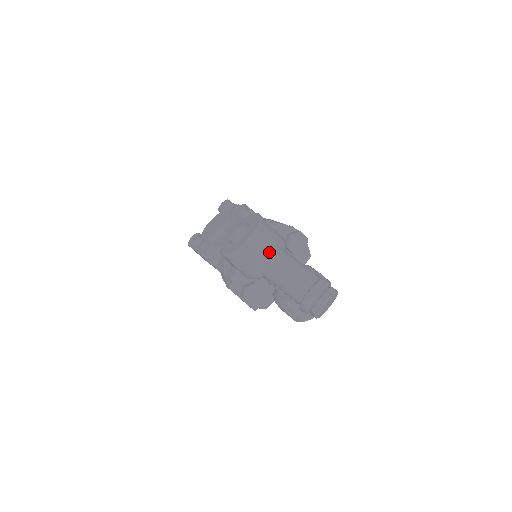
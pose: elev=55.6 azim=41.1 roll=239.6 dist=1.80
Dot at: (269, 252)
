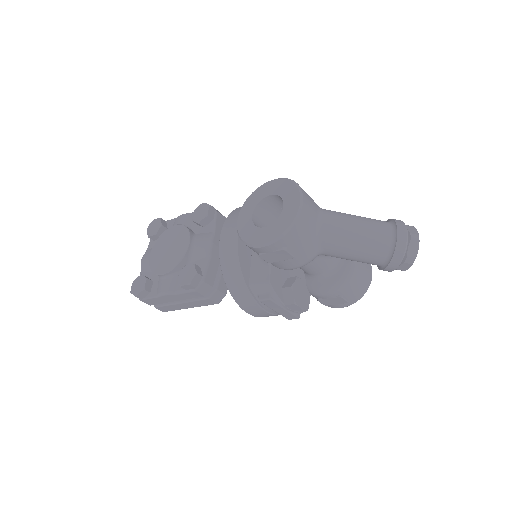
Dot at: (321, 215)
